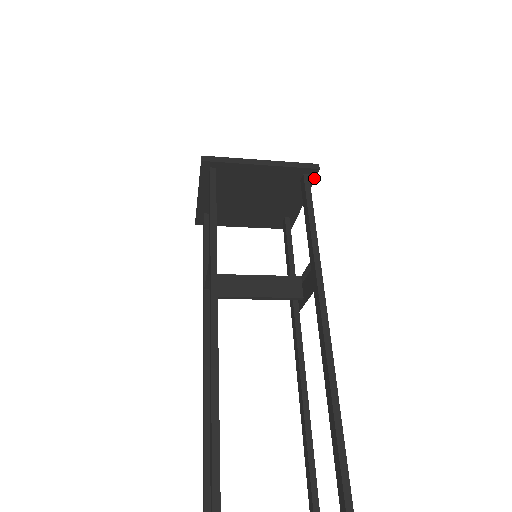
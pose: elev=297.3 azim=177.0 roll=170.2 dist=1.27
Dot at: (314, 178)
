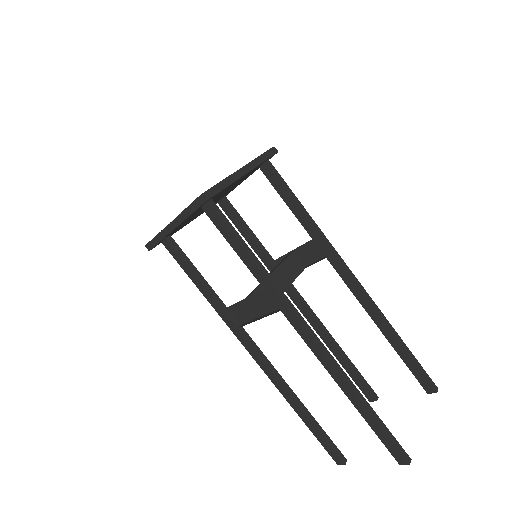
Dot at: occluded
